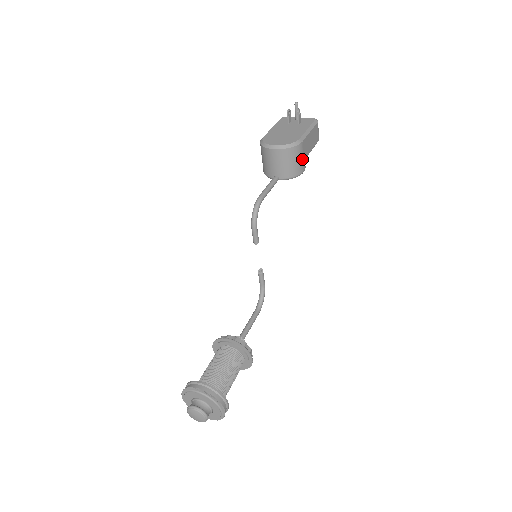
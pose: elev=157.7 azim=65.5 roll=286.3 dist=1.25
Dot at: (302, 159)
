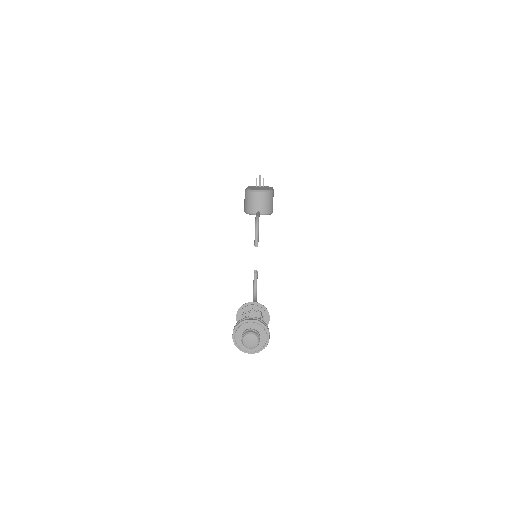
Dot at: occluded
